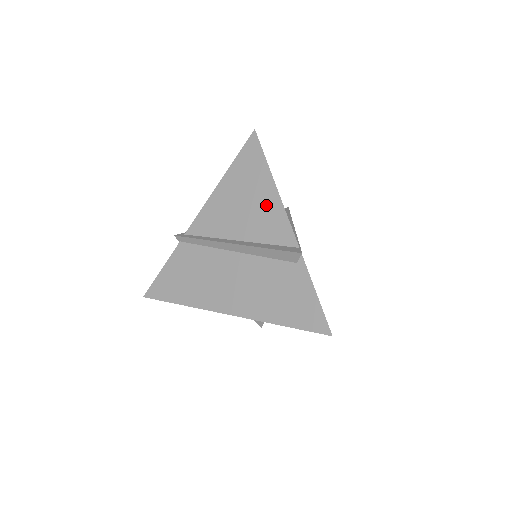
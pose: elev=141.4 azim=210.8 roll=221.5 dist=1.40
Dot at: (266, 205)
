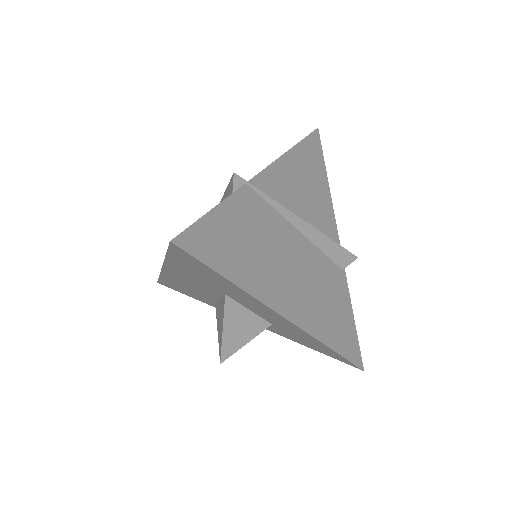
Dot at: occluded
